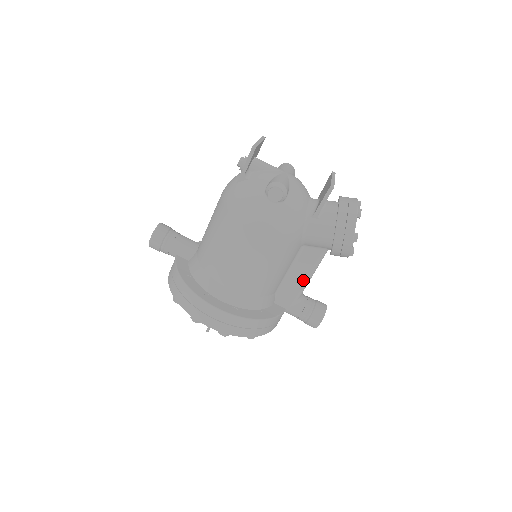
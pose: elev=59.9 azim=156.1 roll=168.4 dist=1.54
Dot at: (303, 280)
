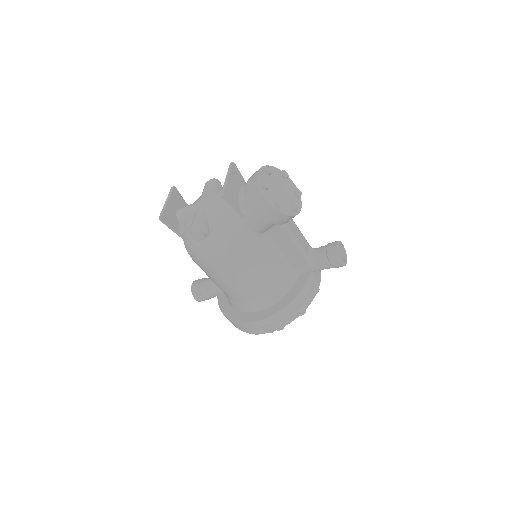
Dot at: (294, 249)
